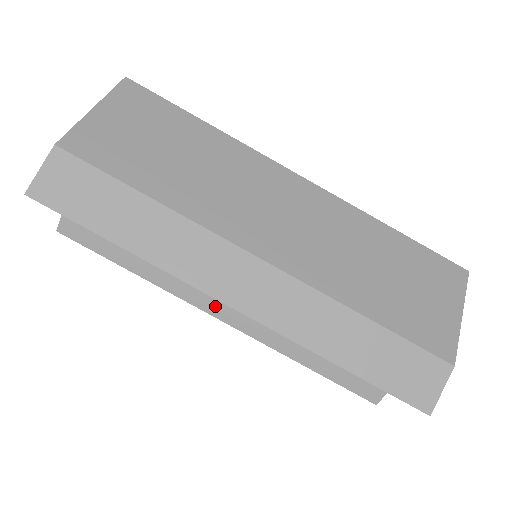
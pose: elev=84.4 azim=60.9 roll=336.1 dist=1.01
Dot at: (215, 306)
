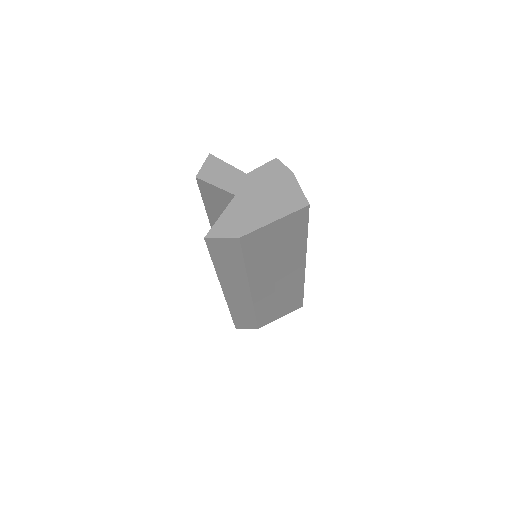
Dot at: occluded
